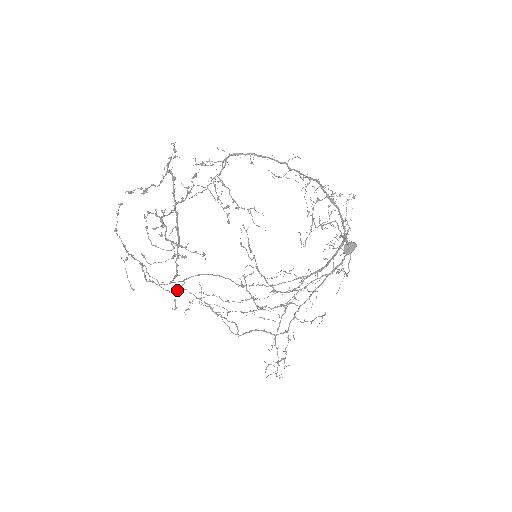
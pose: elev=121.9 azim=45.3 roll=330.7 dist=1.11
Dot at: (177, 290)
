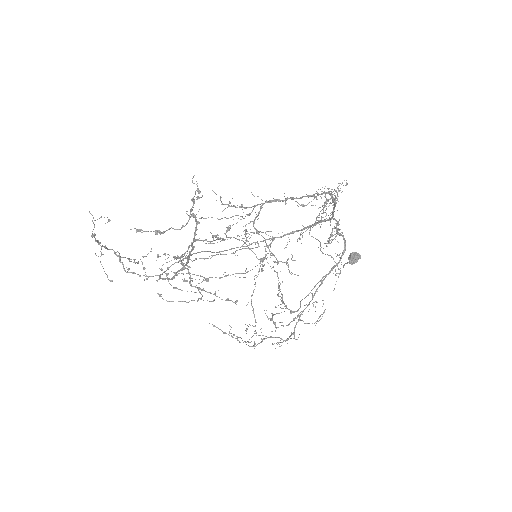
Dot at: occluded
